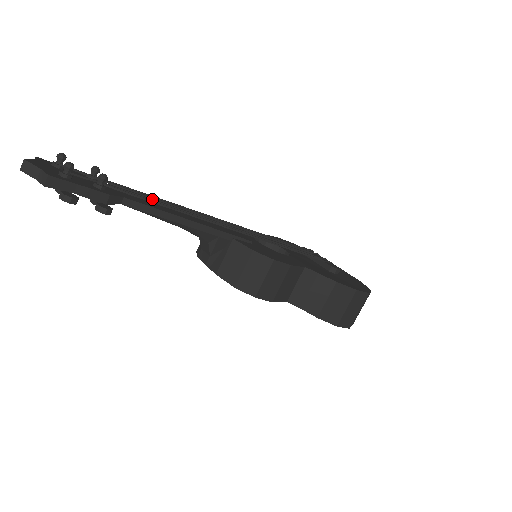
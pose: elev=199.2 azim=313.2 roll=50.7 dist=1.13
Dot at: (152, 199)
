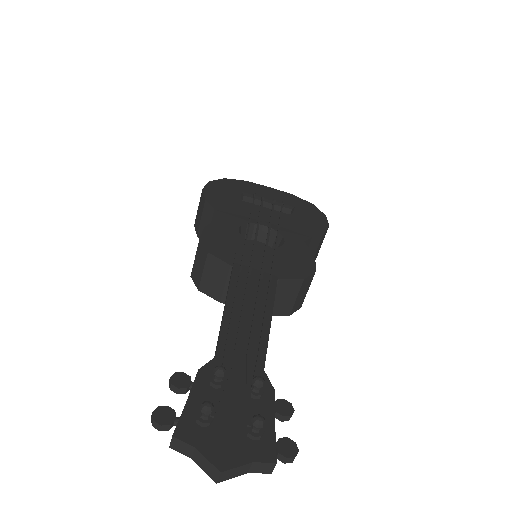
Dot at: (254, 331)
